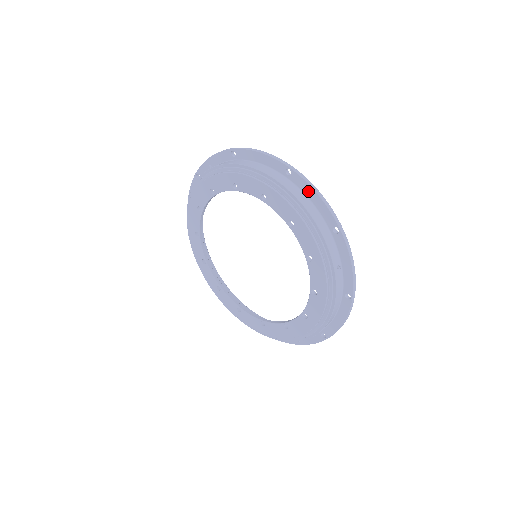
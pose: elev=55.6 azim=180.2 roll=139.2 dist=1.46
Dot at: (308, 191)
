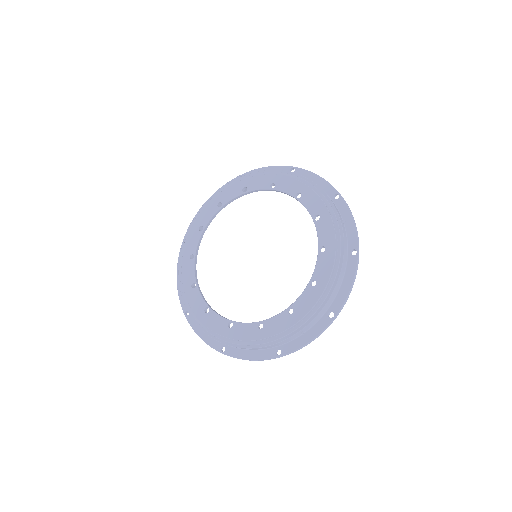
Dot at: (310, 177)
